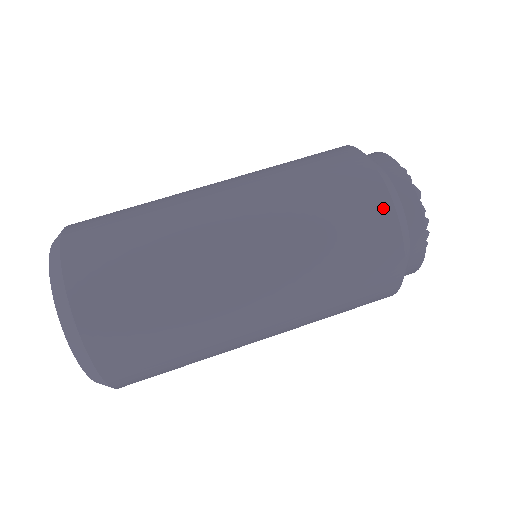
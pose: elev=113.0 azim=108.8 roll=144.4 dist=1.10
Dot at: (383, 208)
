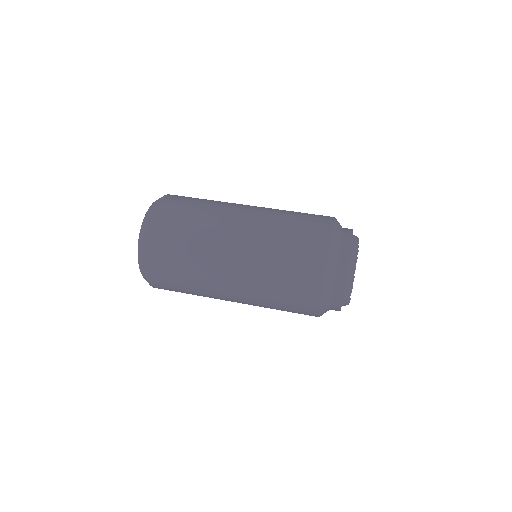
Dot at: (327, 221)
